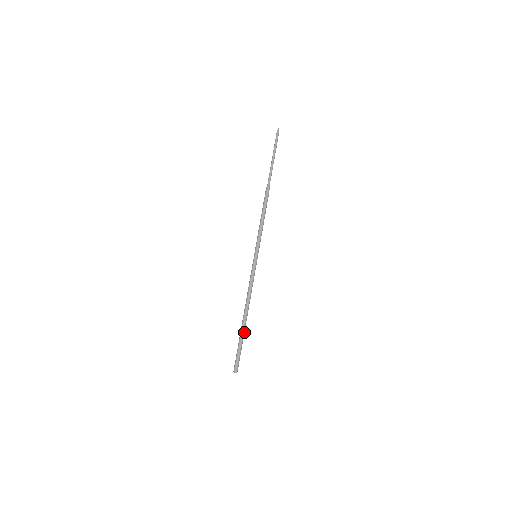
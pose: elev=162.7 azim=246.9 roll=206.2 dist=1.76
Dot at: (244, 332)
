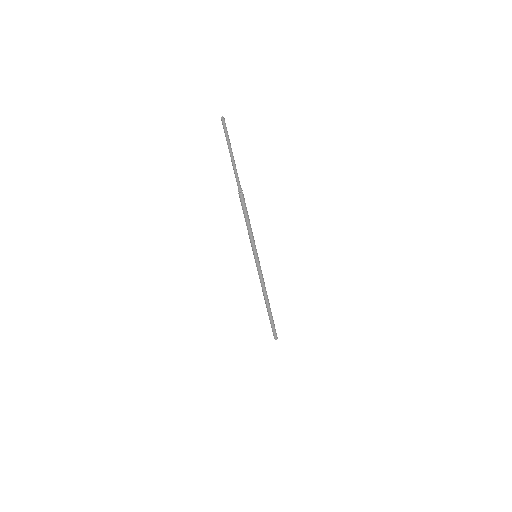
Dot at: (271, 312)
